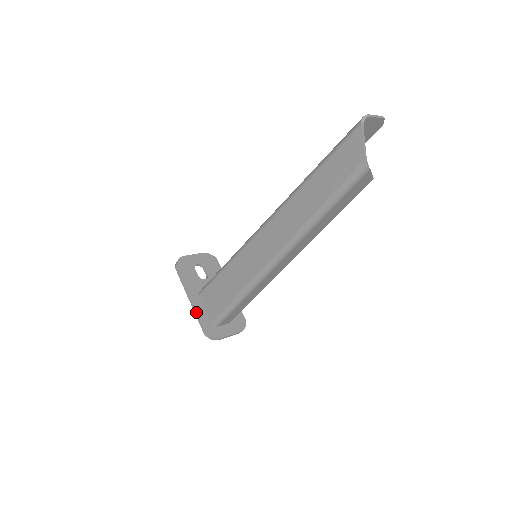
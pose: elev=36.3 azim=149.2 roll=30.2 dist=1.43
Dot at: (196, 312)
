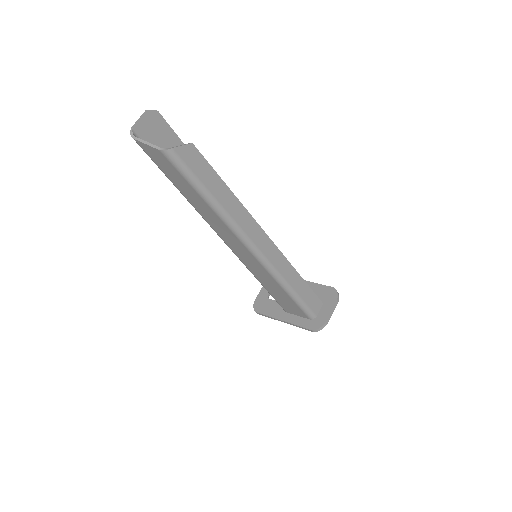
Dot at: (293, 325)
